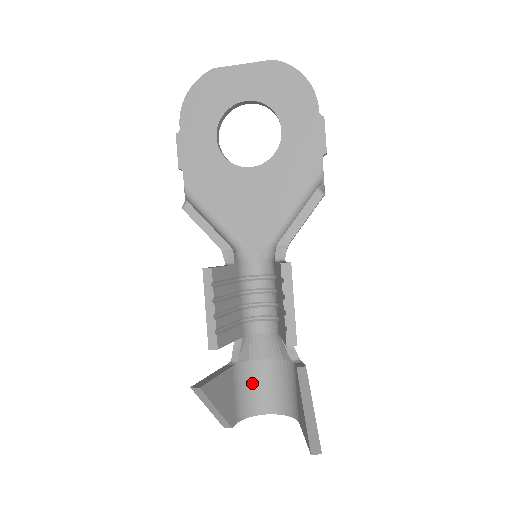
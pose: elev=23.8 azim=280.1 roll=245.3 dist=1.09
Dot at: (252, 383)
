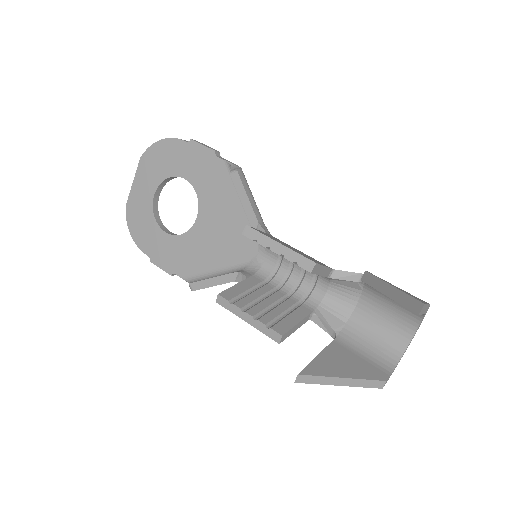
Dot at: (369, 335)
